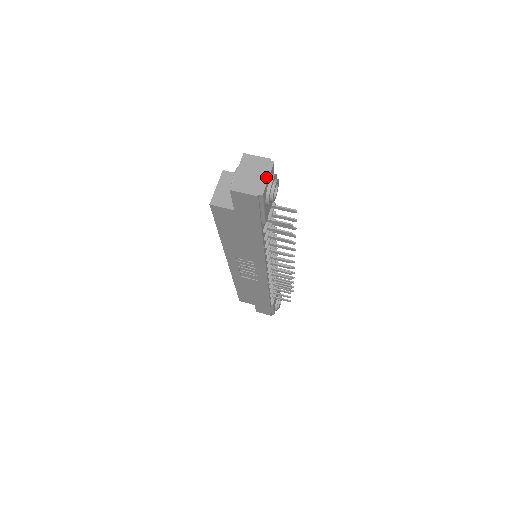
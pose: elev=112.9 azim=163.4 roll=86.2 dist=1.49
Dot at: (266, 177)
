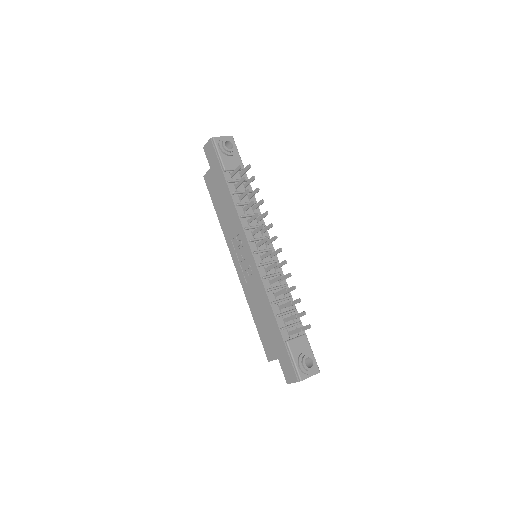
Dot at: (222, 137)
